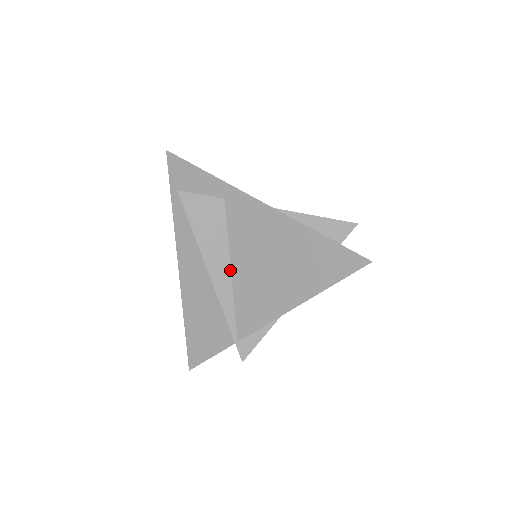
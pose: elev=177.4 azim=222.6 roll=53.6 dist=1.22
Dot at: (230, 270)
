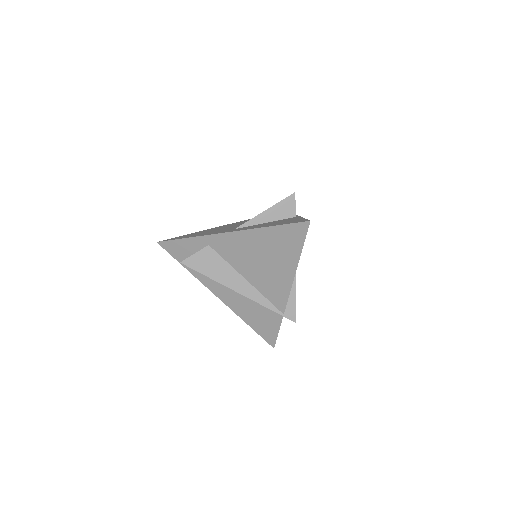
Dot at: (245, 280)
